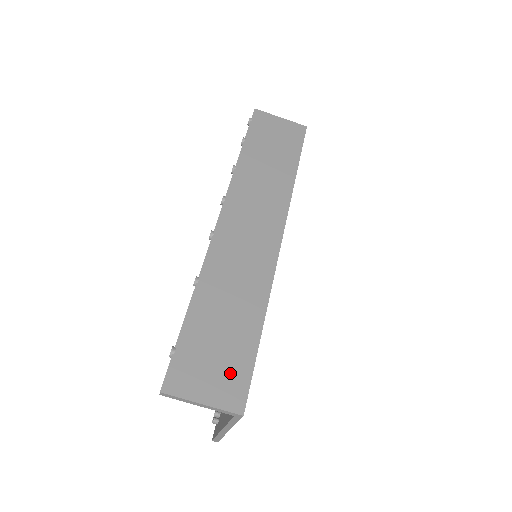
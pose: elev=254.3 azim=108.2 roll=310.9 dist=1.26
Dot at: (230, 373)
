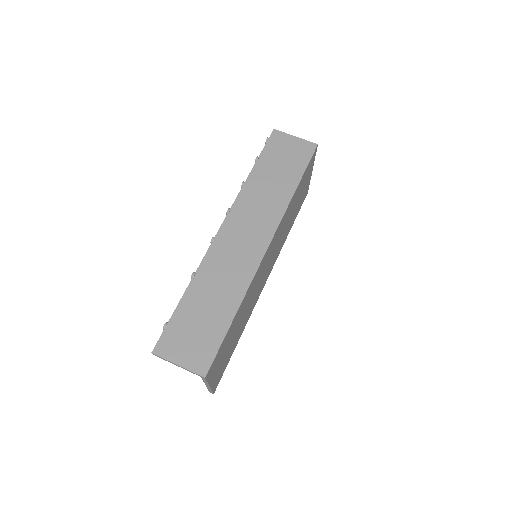
Dot at: (202, 346)
